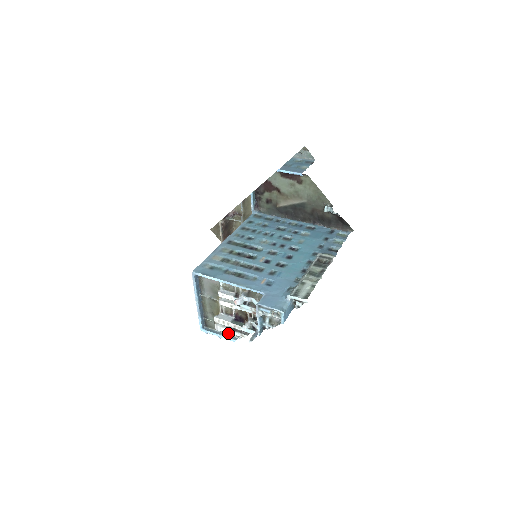
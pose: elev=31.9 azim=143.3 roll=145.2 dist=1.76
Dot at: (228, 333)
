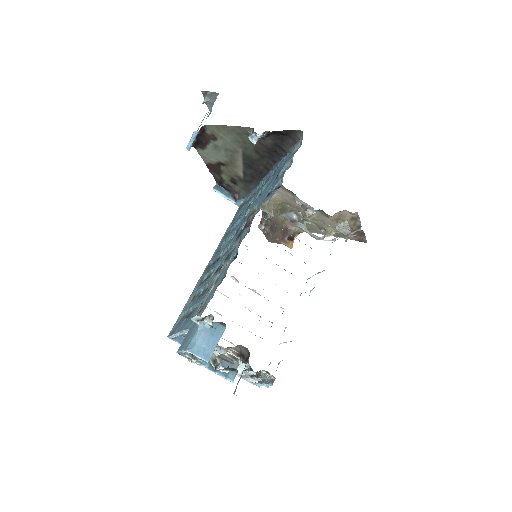
Dot at: (254, 382)
